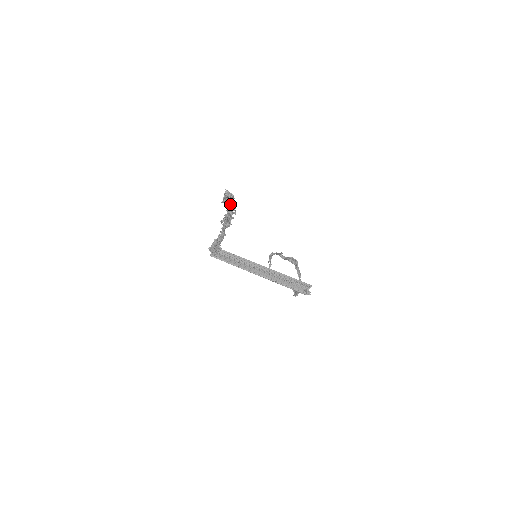
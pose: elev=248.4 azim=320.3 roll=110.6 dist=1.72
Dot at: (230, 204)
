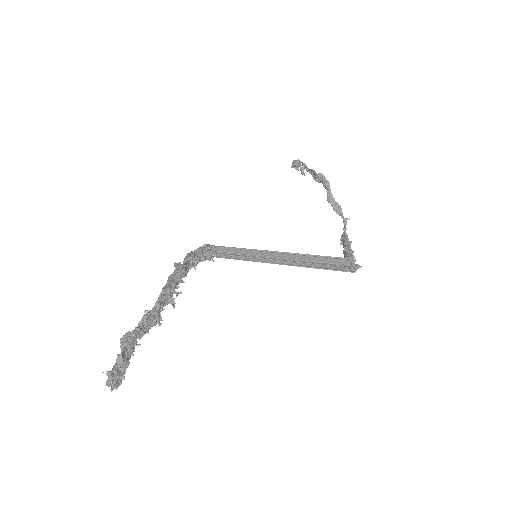
Dot at: (141, 332)
